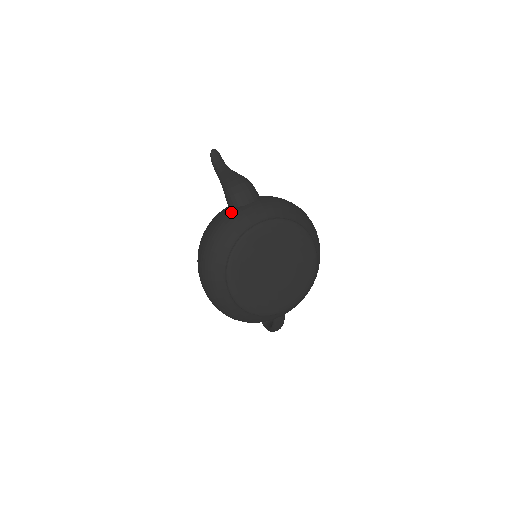
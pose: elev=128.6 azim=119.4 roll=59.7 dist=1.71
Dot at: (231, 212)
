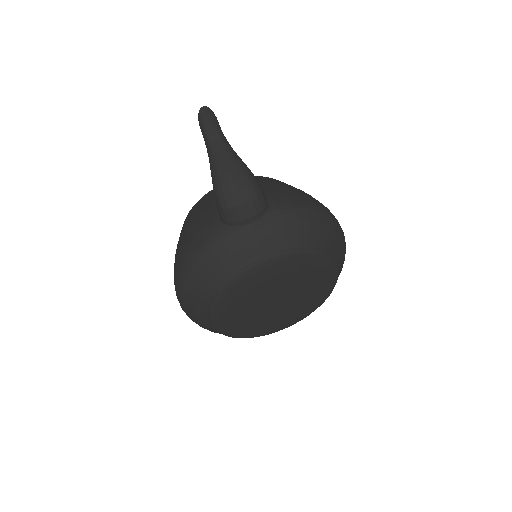
Dot at: (222, 234)
